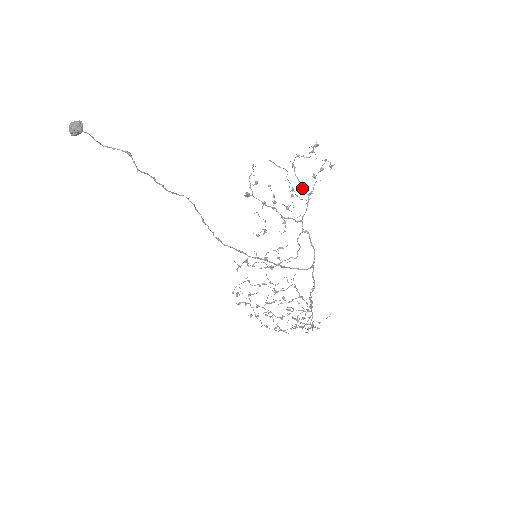
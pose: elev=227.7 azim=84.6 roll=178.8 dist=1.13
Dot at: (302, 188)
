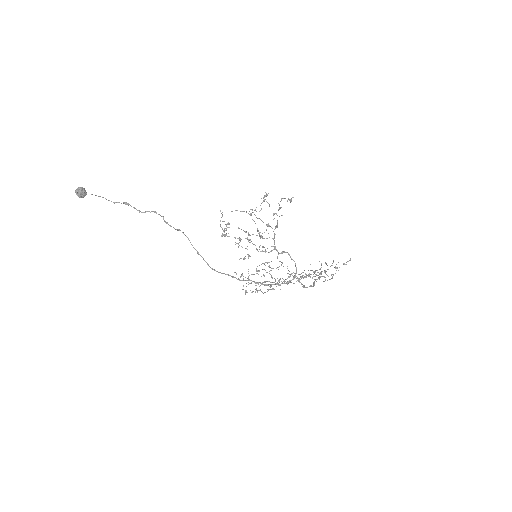
Dot at: occluded
